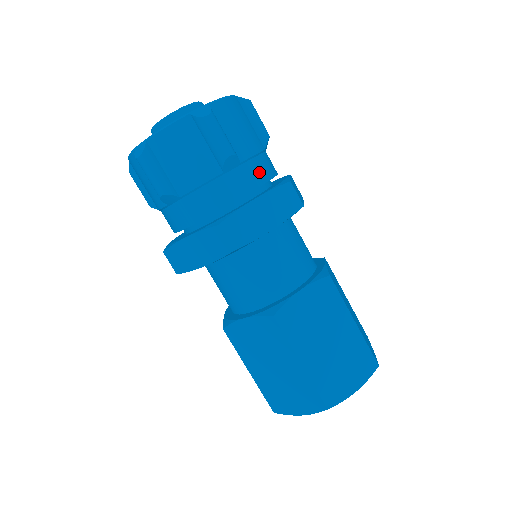
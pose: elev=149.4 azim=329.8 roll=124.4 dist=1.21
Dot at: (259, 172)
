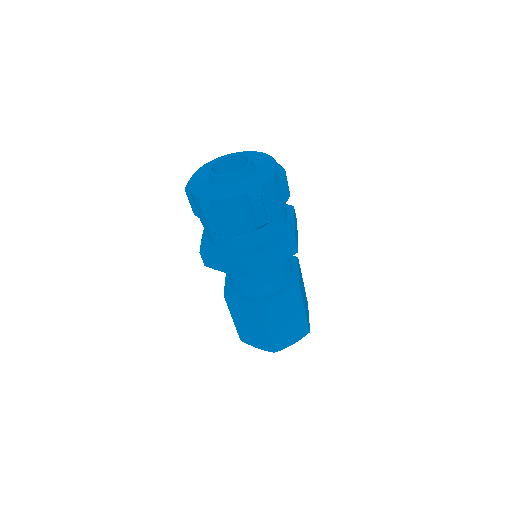
Dot at: (277, 226)
